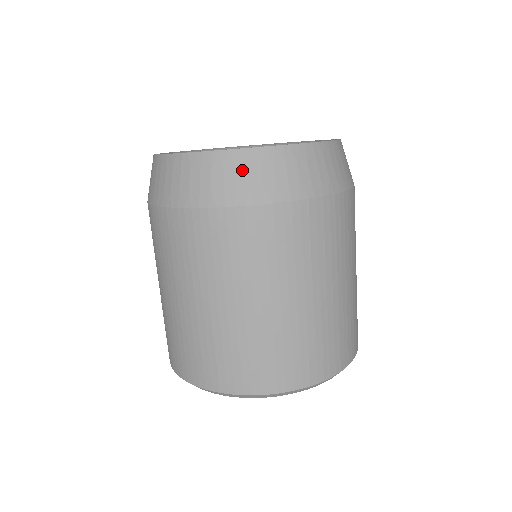
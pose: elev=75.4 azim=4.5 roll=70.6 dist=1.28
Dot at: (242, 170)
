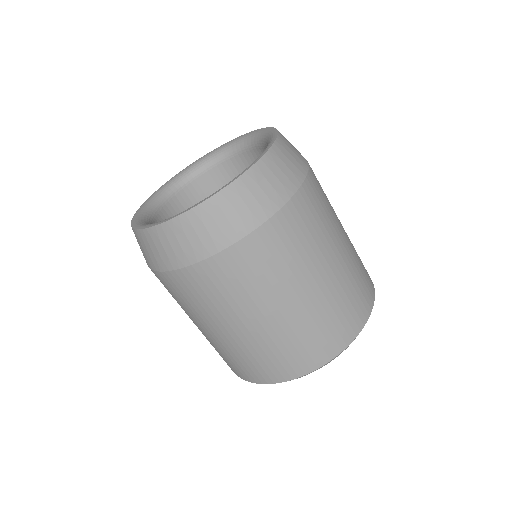
Dot at: (189, 232)
